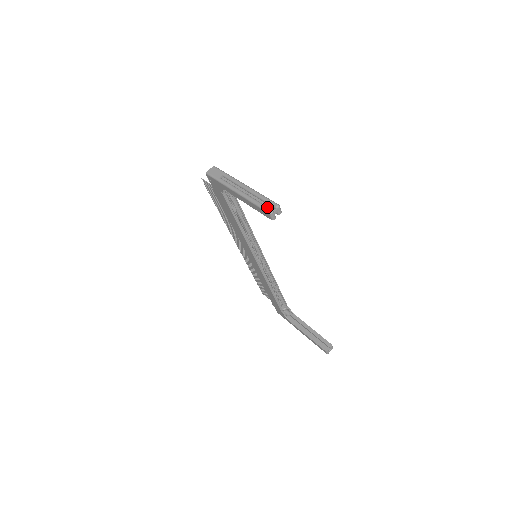
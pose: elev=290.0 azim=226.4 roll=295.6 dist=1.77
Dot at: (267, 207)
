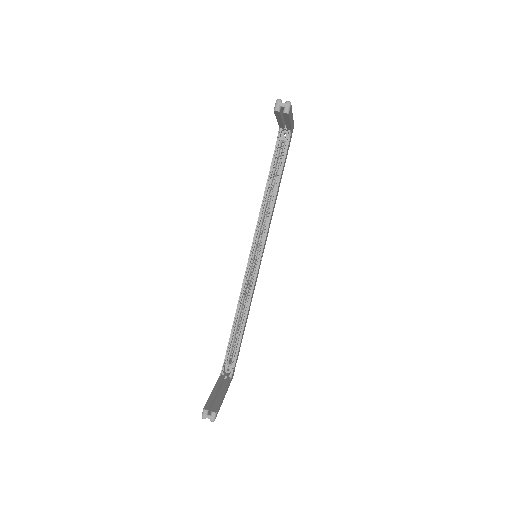
Dot at: occluded
